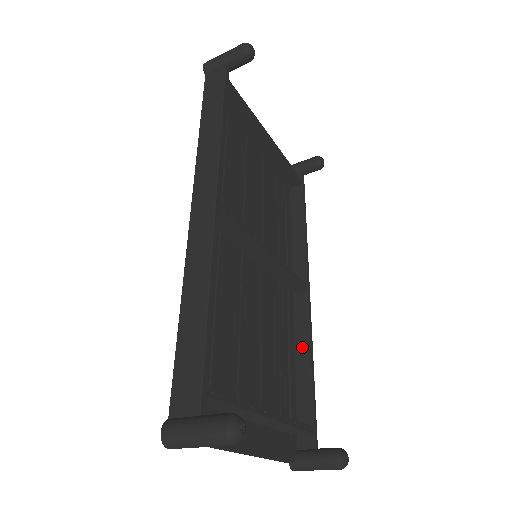
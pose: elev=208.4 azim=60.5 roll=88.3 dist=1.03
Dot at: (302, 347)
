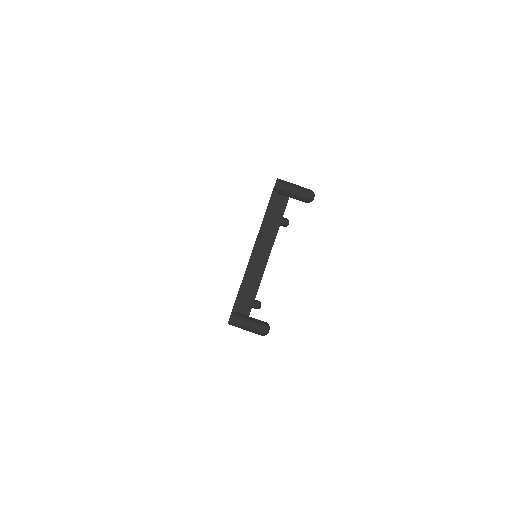
Dot at: occluded
